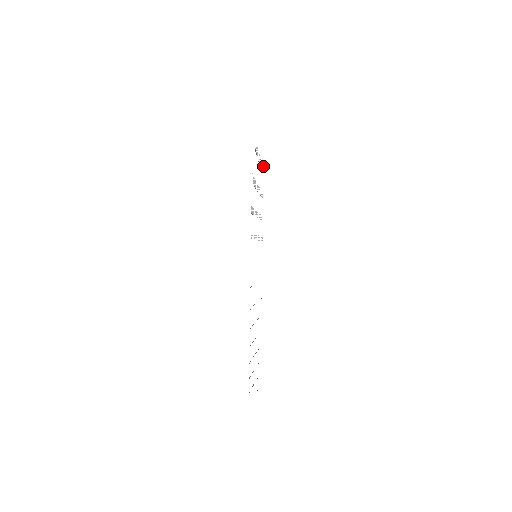
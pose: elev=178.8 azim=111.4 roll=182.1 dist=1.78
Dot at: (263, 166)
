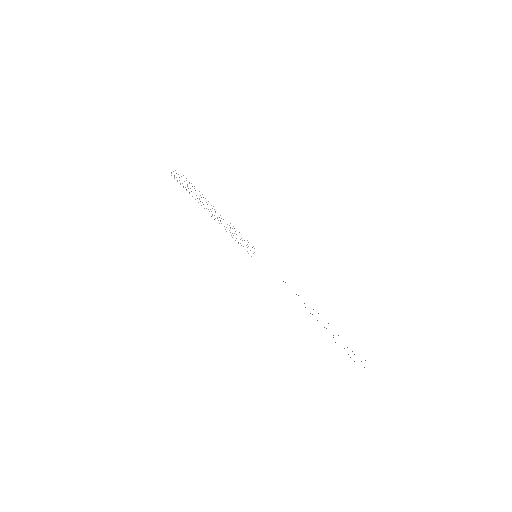
Dot at: (191, 183)
